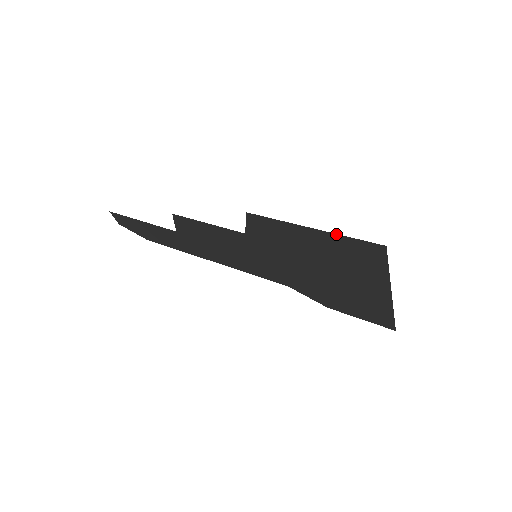
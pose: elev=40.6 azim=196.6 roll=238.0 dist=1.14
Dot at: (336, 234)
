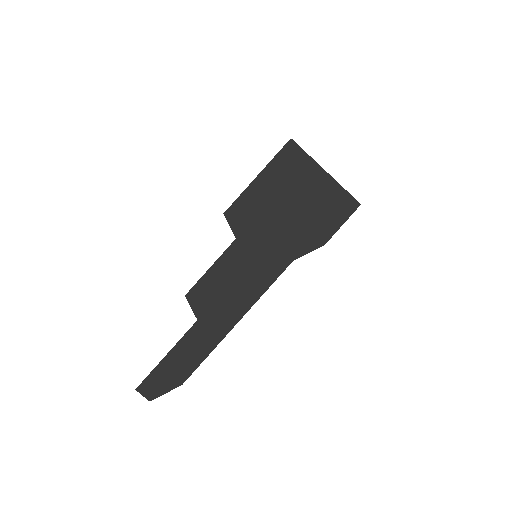
Dot at: (270, 162)
